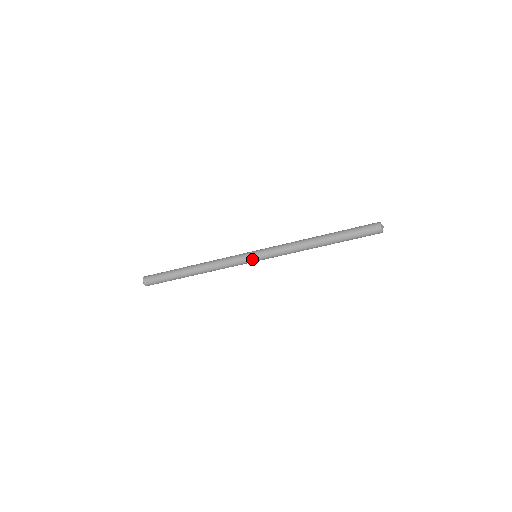
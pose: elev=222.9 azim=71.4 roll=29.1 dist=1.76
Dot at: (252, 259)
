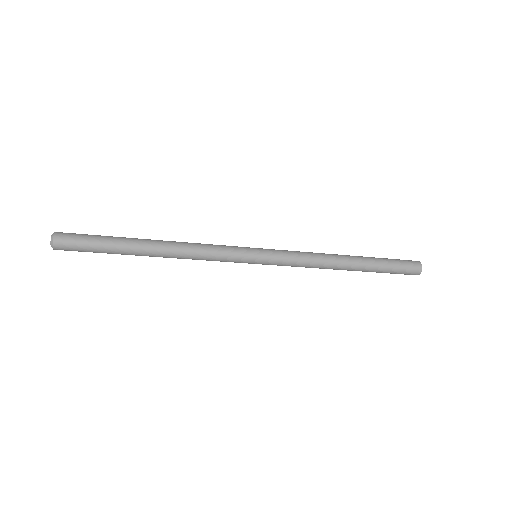
Dot at: (253, 256)
